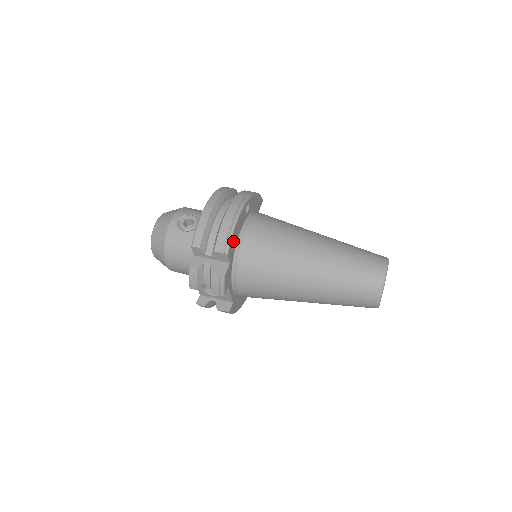
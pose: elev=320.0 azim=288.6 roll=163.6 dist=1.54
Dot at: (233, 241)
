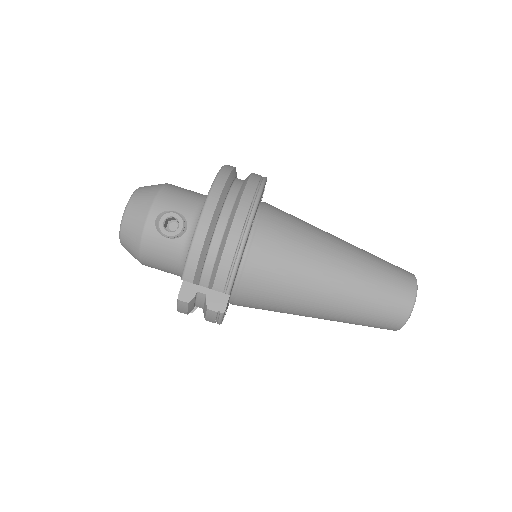
Dot at: occluded
